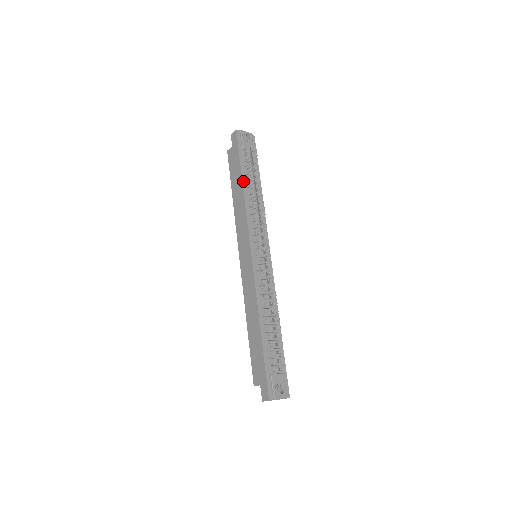
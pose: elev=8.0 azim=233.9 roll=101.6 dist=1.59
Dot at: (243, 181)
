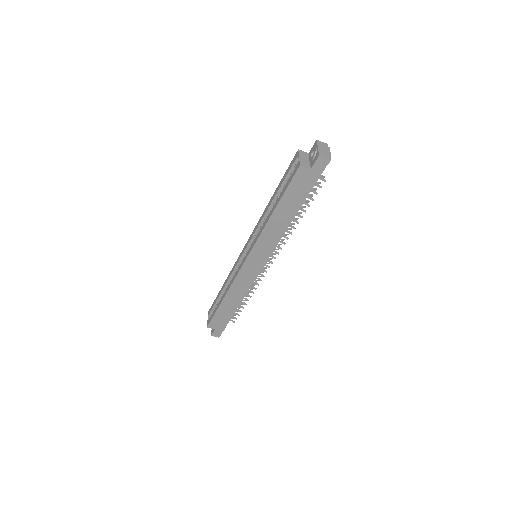
Dot at: (297, 212)
